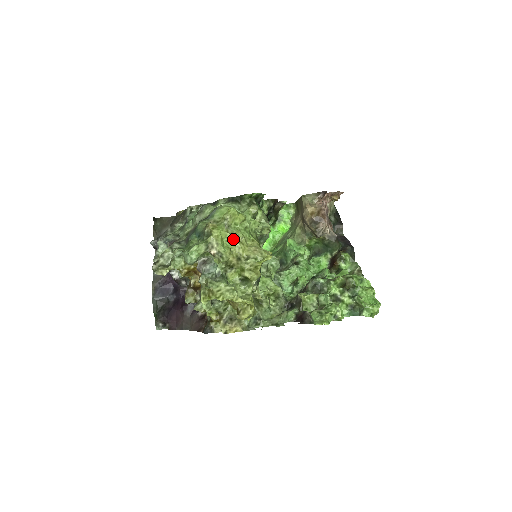
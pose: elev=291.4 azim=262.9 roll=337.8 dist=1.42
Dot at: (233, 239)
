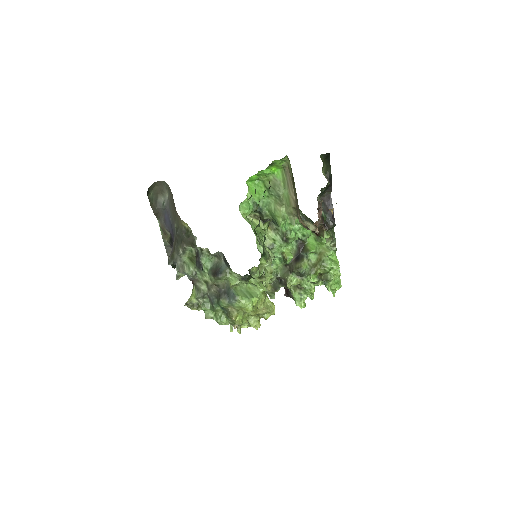
Dot at: occluded
